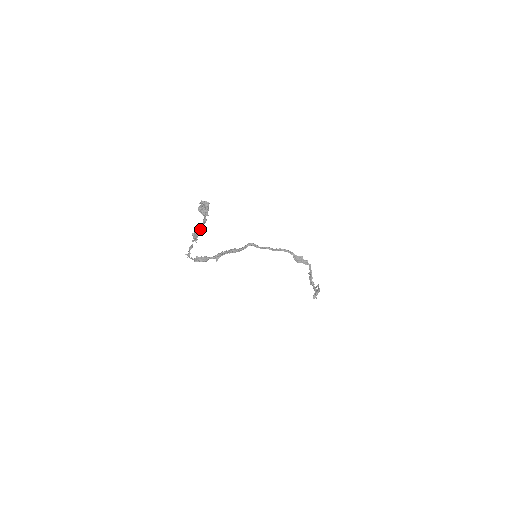
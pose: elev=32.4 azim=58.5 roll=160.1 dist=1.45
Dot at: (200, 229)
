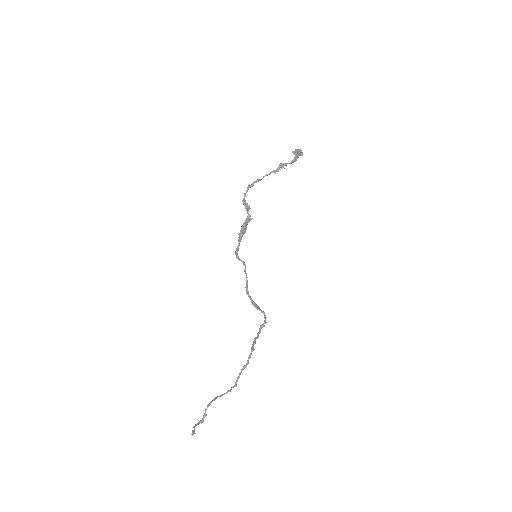
Dot at: occluded
